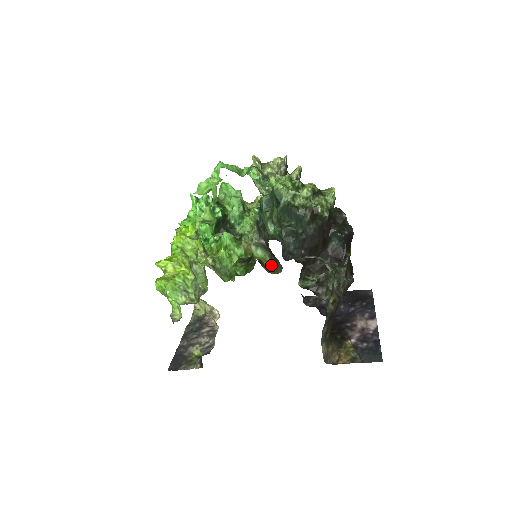
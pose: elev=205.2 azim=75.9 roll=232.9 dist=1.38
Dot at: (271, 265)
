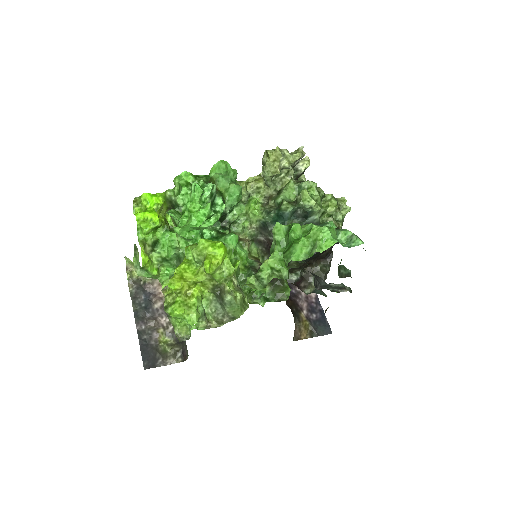
Dot at: occluded
